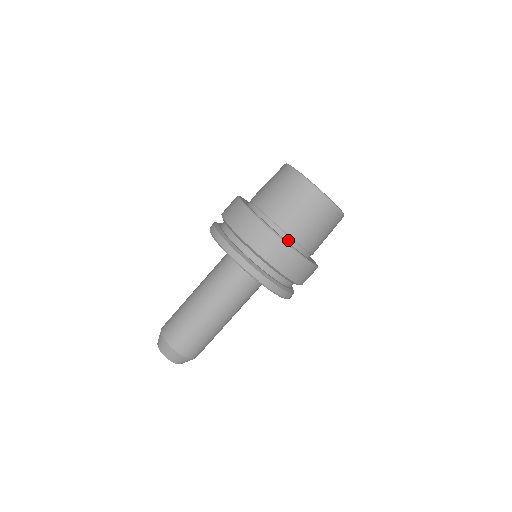
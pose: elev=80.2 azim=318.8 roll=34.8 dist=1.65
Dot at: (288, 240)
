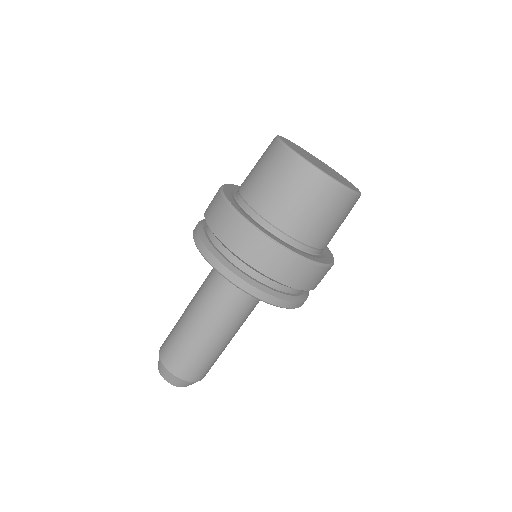
Dot at: occluded
